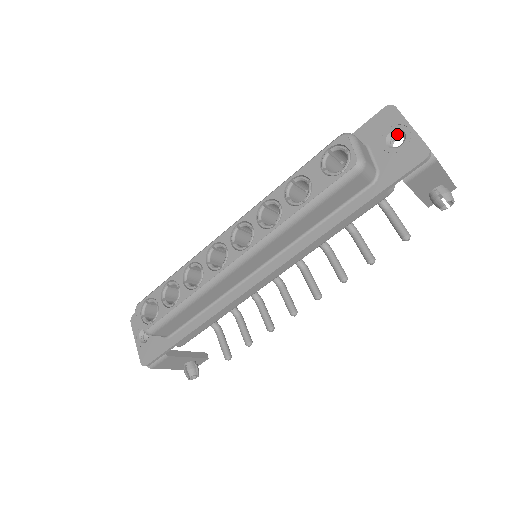
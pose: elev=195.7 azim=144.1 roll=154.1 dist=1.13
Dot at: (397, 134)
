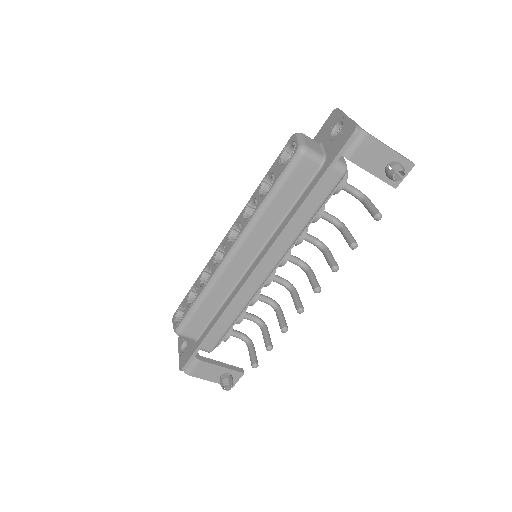
Dot at: (340, 127)
